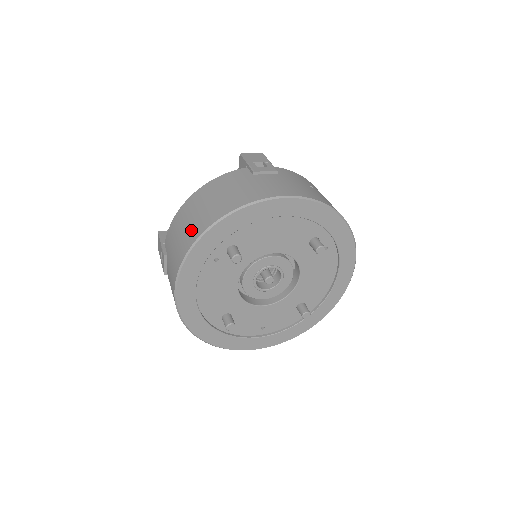
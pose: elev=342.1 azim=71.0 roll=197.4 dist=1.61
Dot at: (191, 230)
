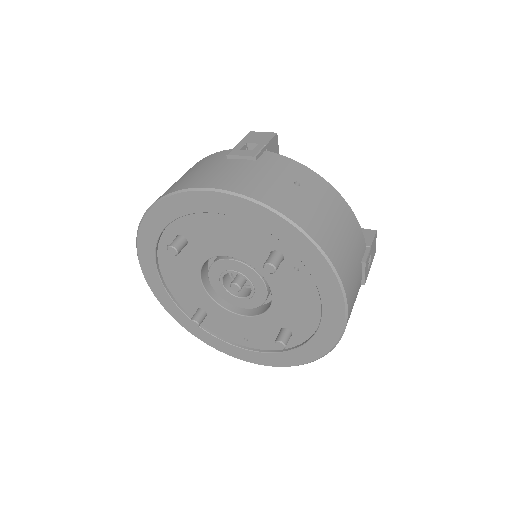
Dot at: occluded
